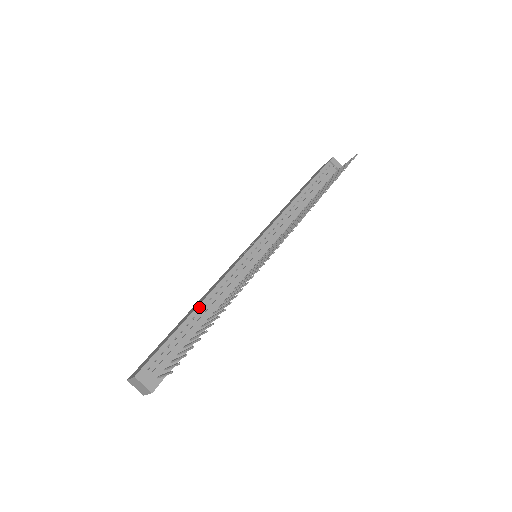
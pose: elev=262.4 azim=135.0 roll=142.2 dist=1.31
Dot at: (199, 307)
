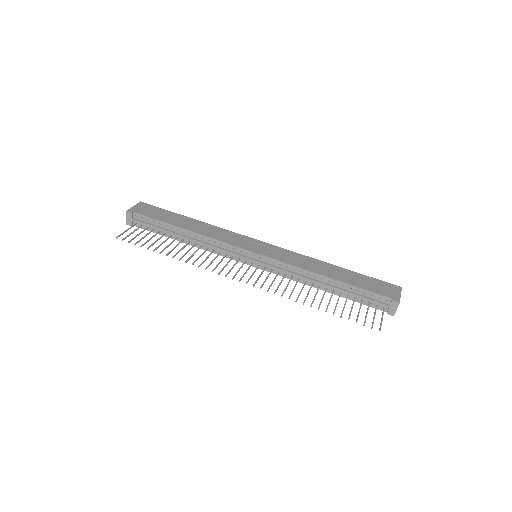
Dot at: (187, 231)
